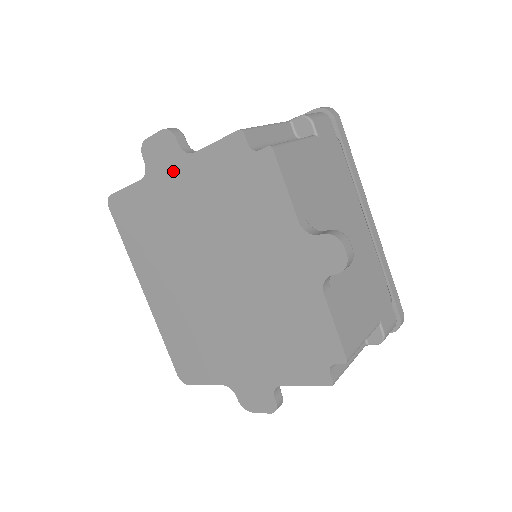
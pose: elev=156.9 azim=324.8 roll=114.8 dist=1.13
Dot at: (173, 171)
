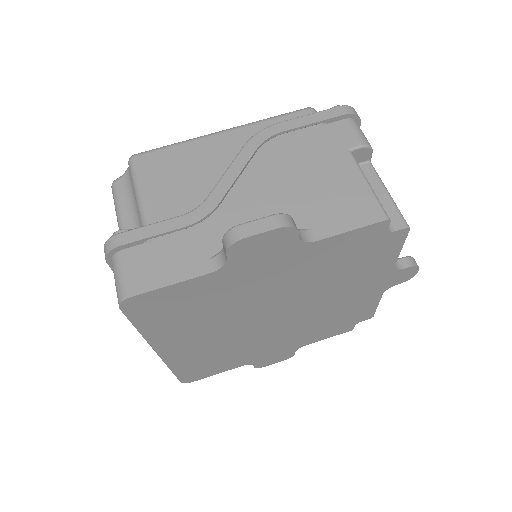
Dot at: (274, 259)
